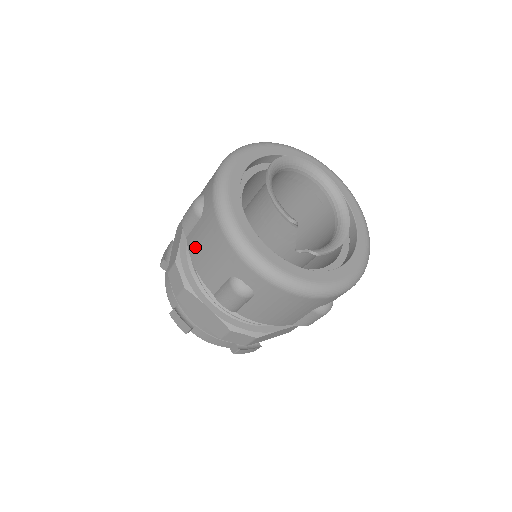
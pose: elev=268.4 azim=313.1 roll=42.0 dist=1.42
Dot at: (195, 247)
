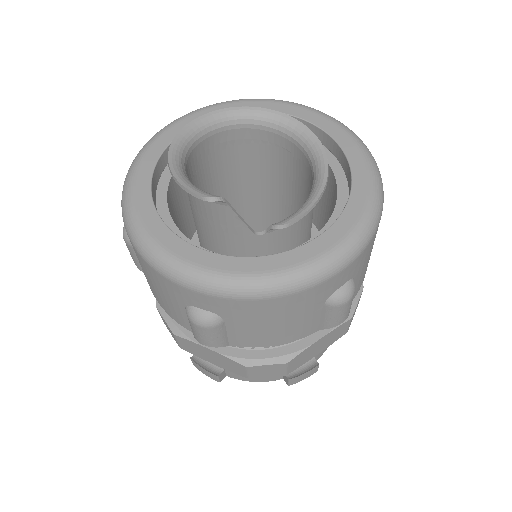
Dot at: occluded
